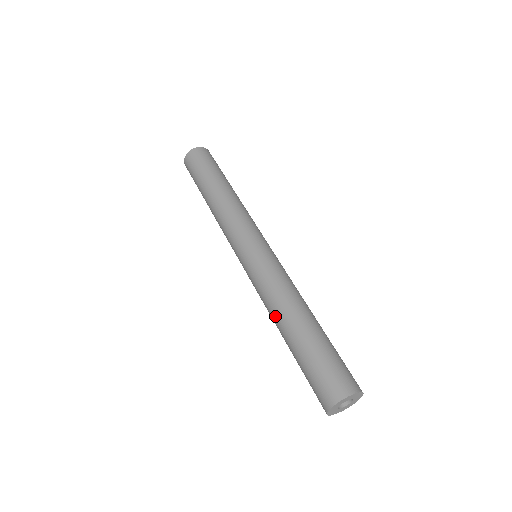
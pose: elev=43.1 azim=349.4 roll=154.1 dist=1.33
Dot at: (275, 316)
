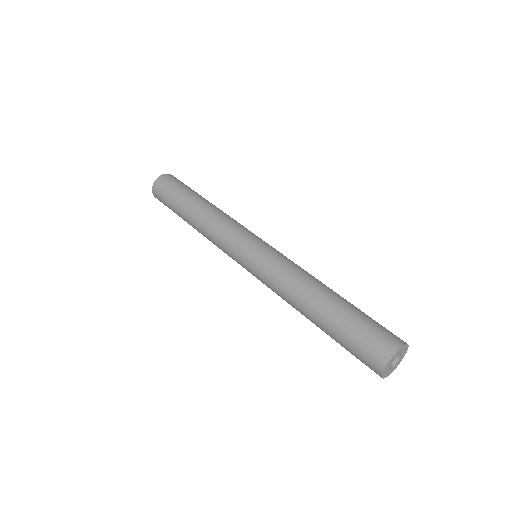
Dot at: (299, 299)
